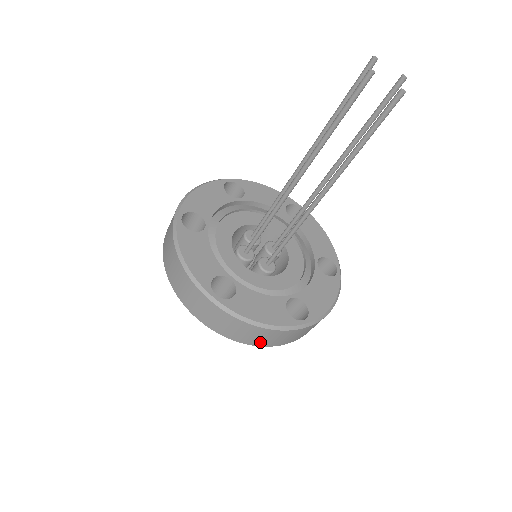
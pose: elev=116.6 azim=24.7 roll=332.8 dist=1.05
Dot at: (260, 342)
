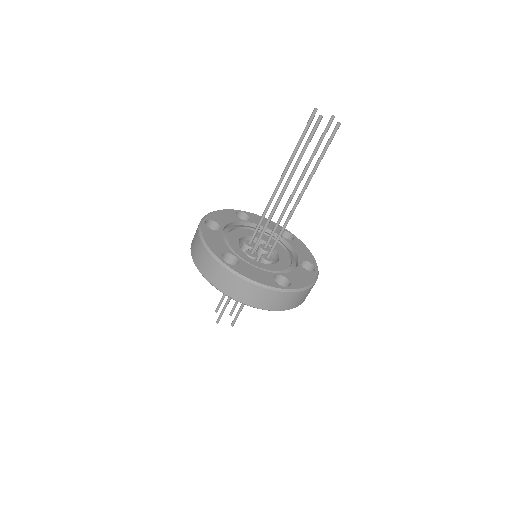
Dot at: (199, 262)
